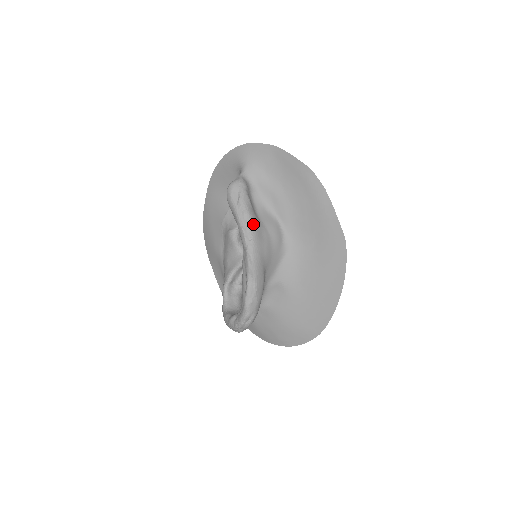
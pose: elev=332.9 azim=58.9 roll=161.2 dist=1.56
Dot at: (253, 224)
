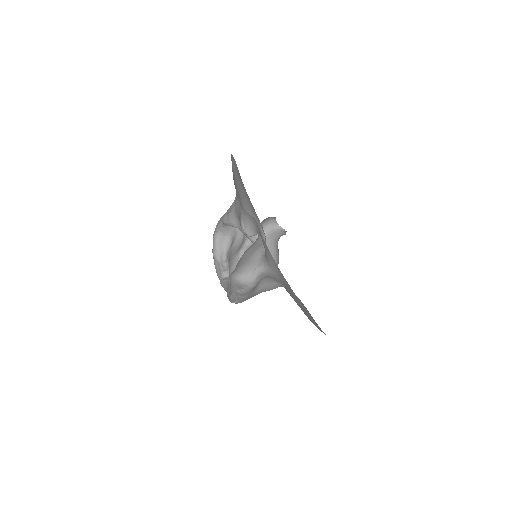
Dot at: (244, 300)
